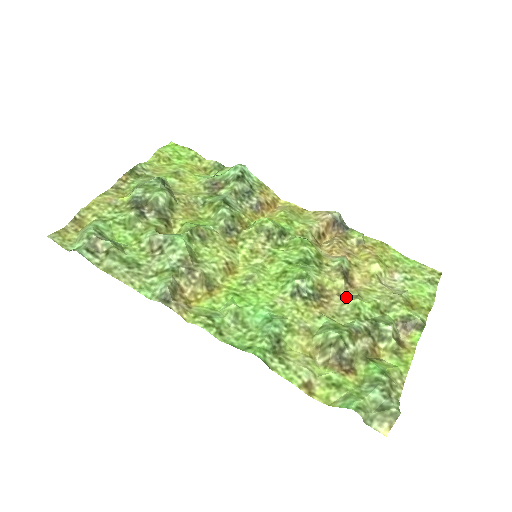
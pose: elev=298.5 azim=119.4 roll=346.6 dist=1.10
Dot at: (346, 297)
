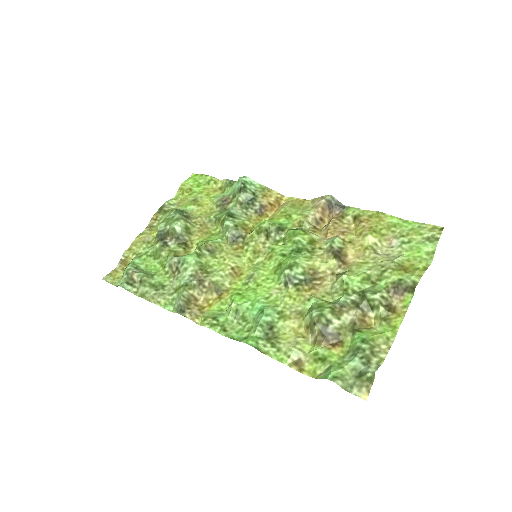
Dot at: (337, 275)
